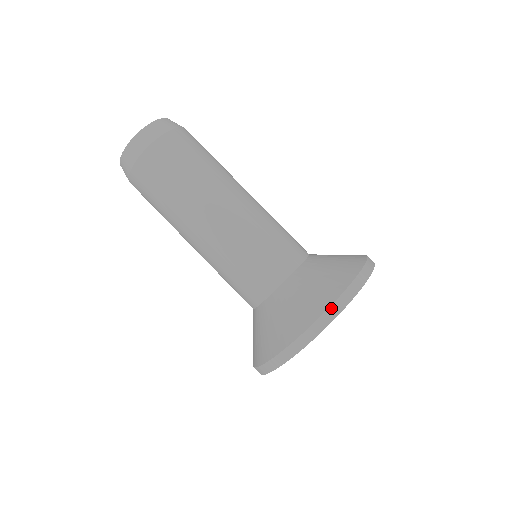
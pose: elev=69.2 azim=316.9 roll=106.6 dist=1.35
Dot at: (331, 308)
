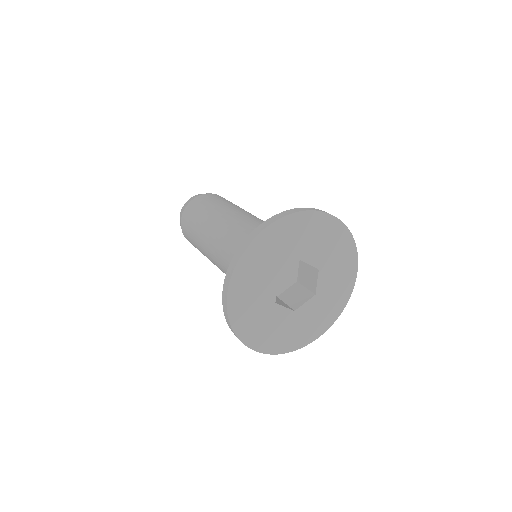
Dot at: (259, 226)
